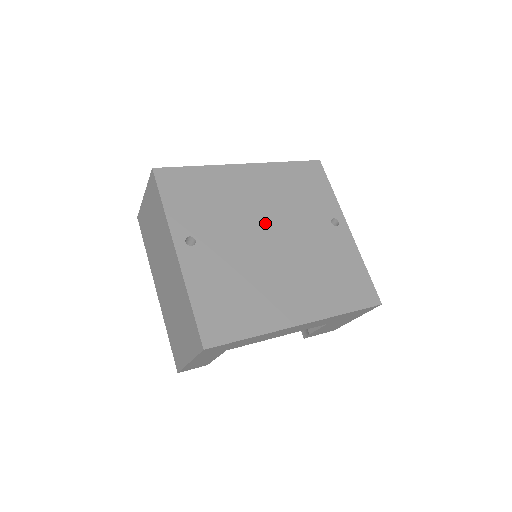
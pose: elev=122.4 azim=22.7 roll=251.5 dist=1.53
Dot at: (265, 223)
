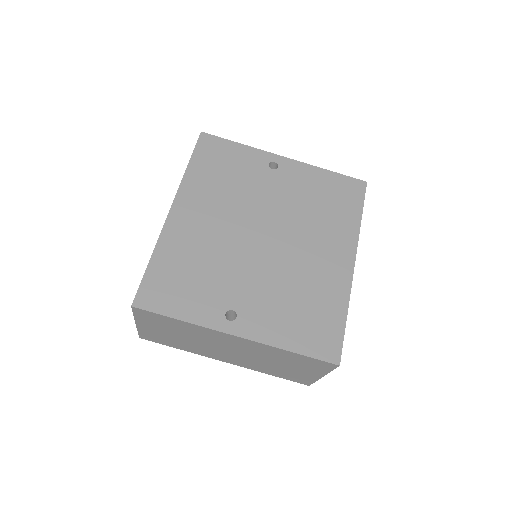
Dot at: (244, 232)
